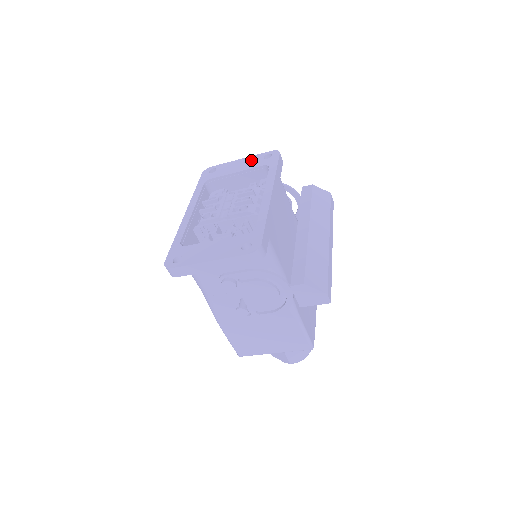
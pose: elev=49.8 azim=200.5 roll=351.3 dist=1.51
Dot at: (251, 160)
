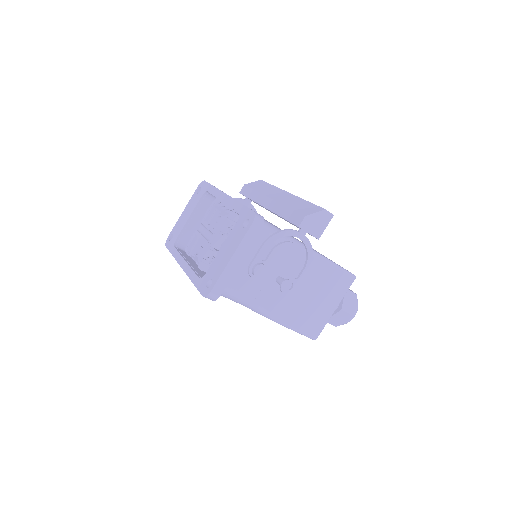
Dot at: (190, 204)
